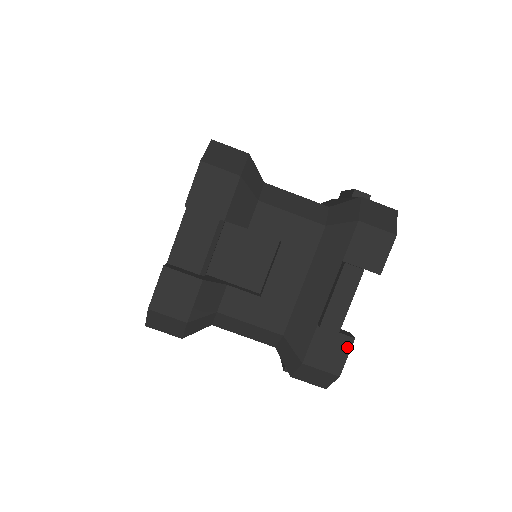
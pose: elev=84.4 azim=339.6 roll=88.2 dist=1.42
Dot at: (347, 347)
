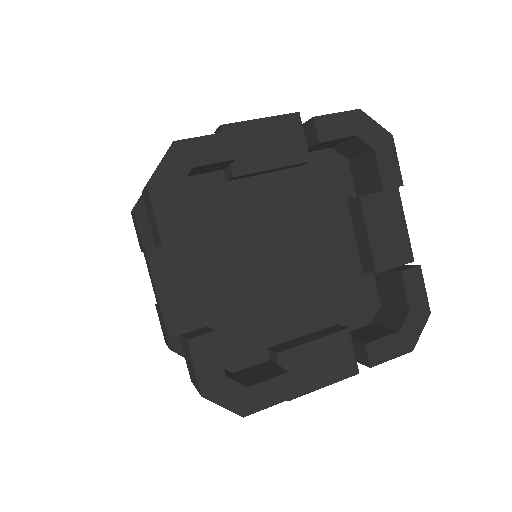
Dot at: (215, 135)
